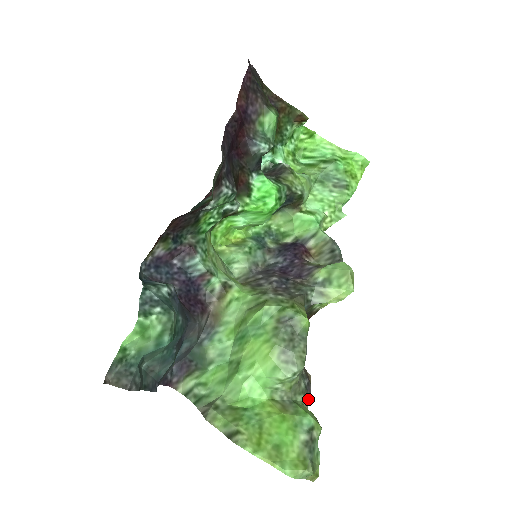
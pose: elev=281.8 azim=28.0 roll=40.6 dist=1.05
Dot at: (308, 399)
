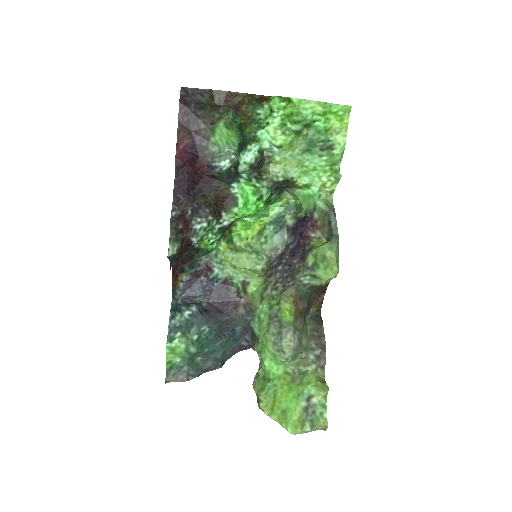
Dot at: (323, 365)
